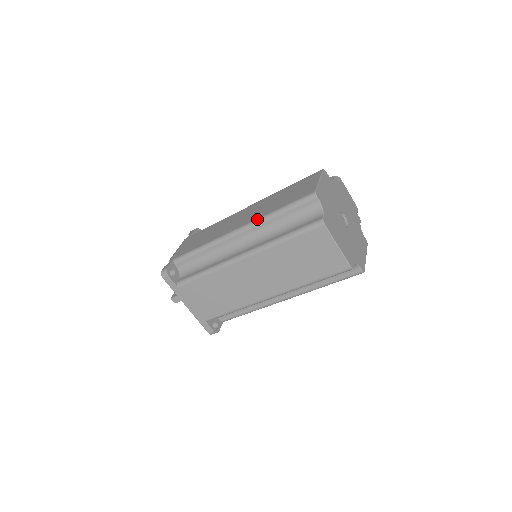
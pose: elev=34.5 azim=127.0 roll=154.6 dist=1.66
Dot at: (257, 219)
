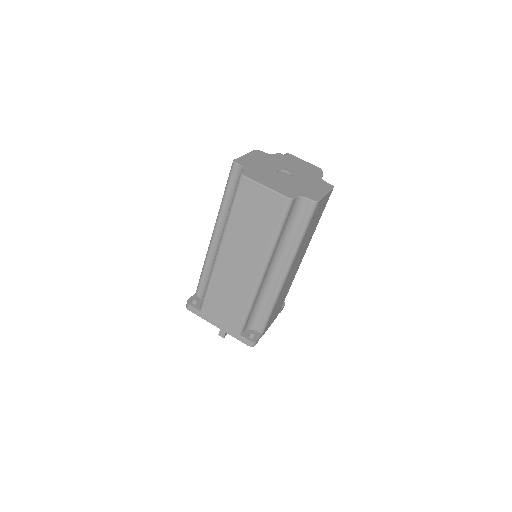
Dot at: occluded
